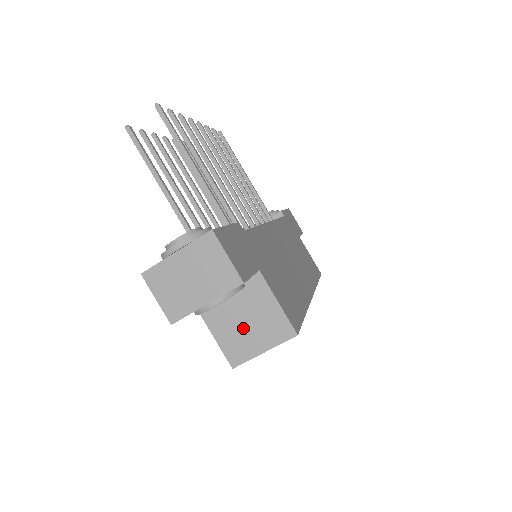
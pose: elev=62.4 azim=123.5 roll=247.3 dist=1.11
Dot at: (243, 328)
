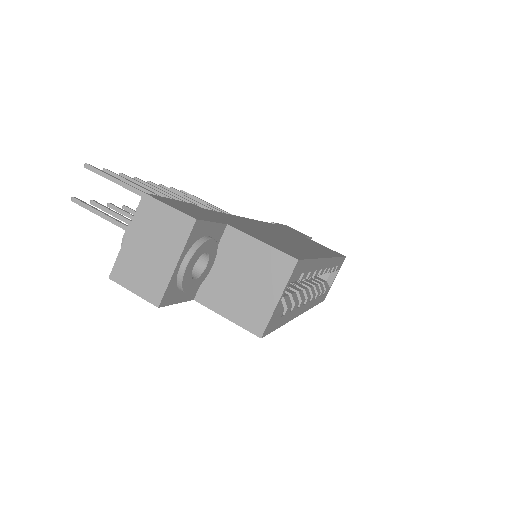
Dot at: (246, 290)
